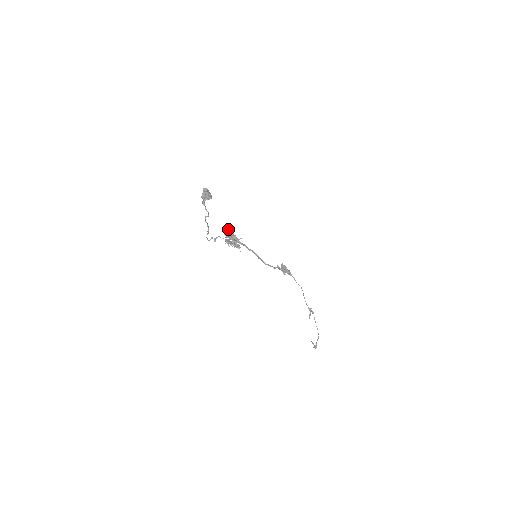
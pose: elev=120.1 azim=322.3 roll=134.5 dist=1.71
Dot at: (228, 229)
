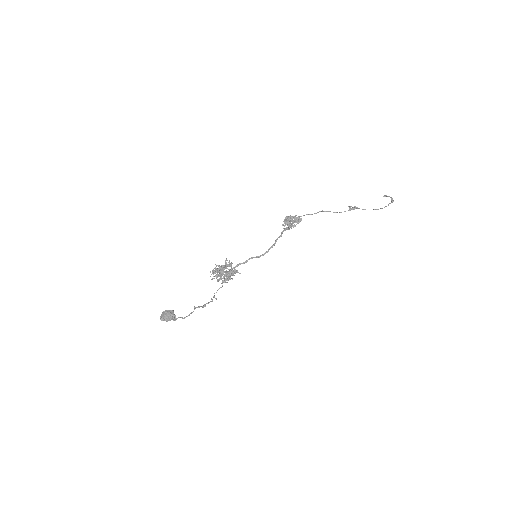
Dot at: occluded
